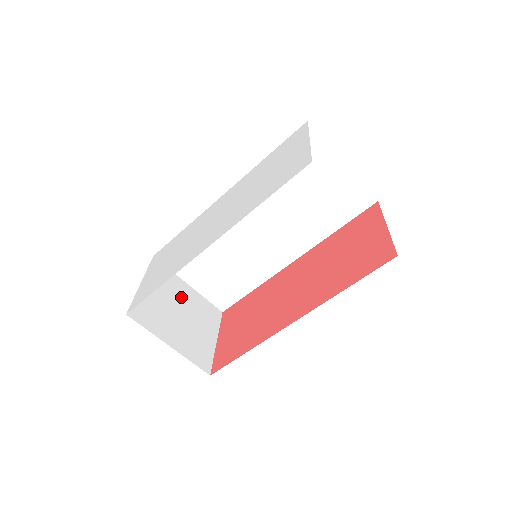
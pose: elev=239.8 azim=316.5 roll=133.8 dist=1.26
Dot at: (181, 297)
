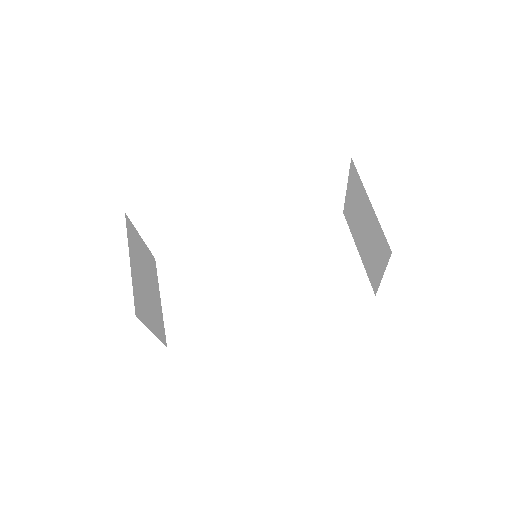
Dot at: (153, 287)
